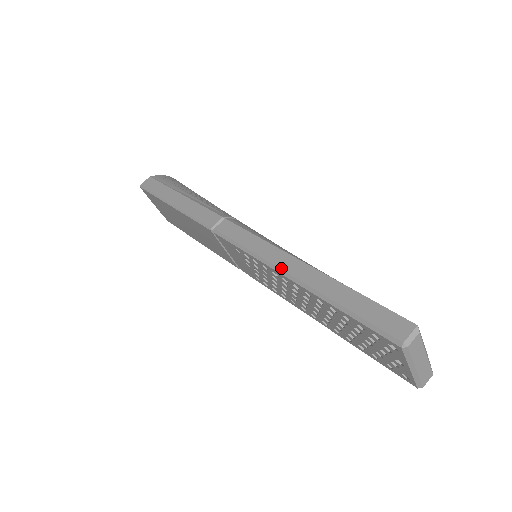
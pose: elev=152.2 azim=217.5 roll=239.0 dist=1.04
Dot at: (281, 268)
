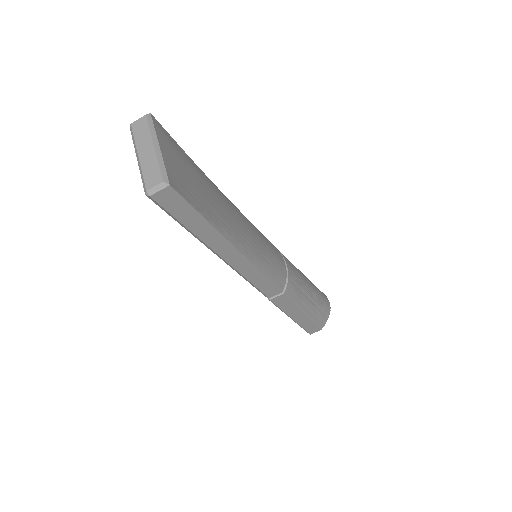
Dot at: occluded
